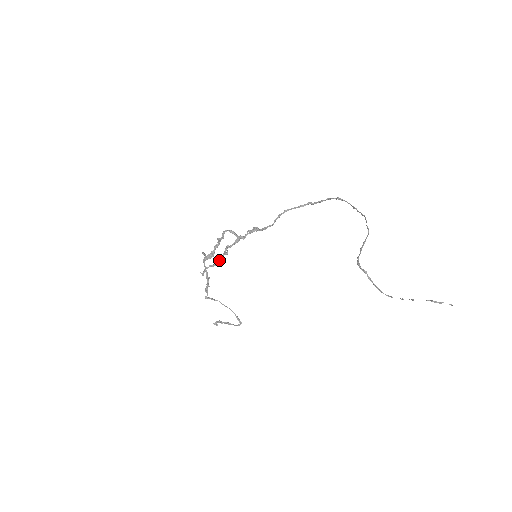
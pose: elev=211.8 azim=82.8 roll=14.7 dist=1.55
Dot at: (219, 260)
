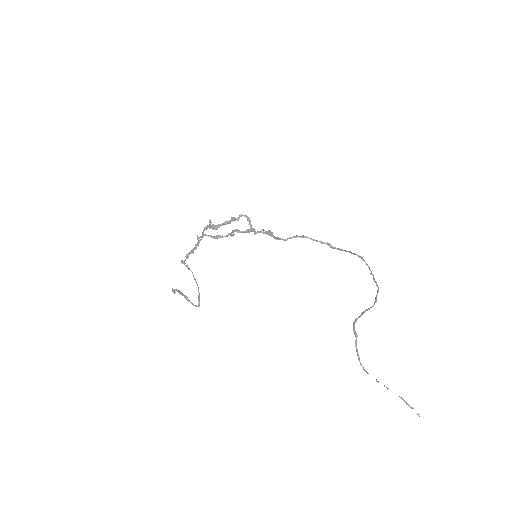
Dot at: (222, 236)
